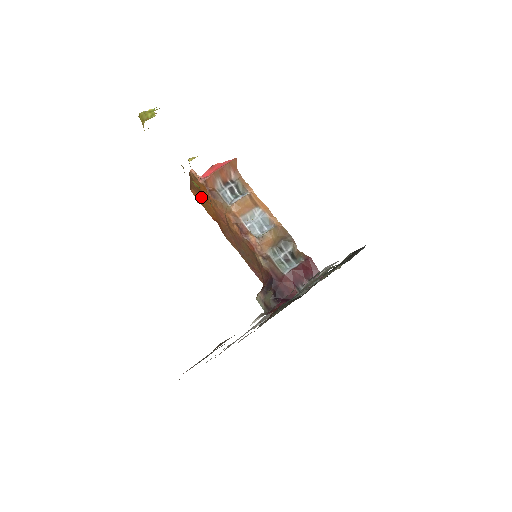
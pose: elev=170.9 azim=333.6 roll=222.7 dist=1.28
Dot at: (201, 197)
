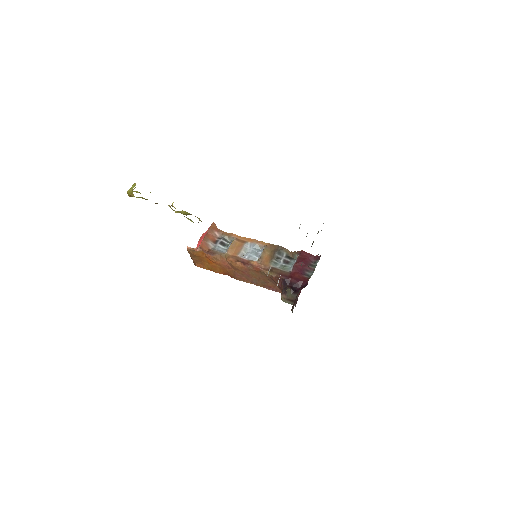
Dot at: (205, 264)
